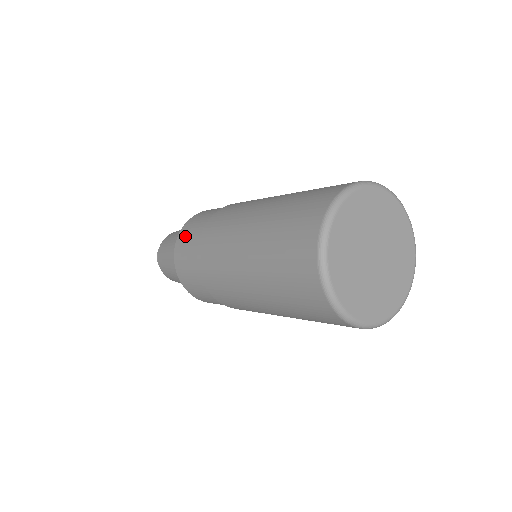
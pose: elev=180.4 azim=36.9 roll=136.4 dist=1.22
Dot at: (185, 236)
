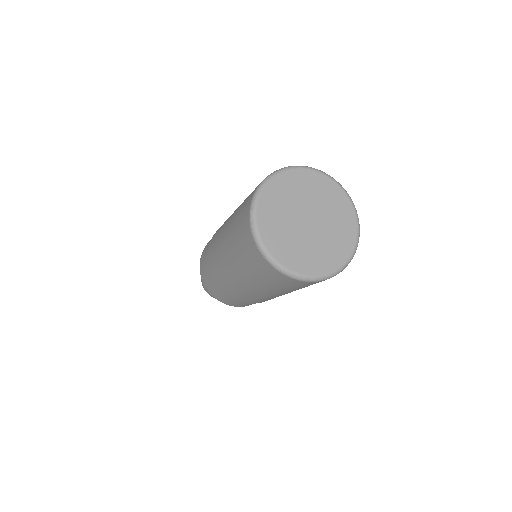
Dot at: occluded
